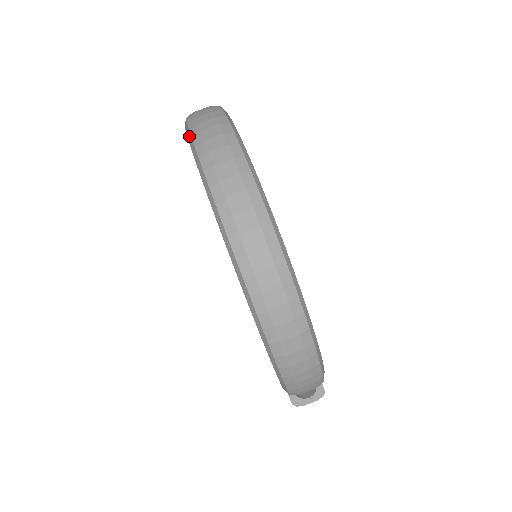
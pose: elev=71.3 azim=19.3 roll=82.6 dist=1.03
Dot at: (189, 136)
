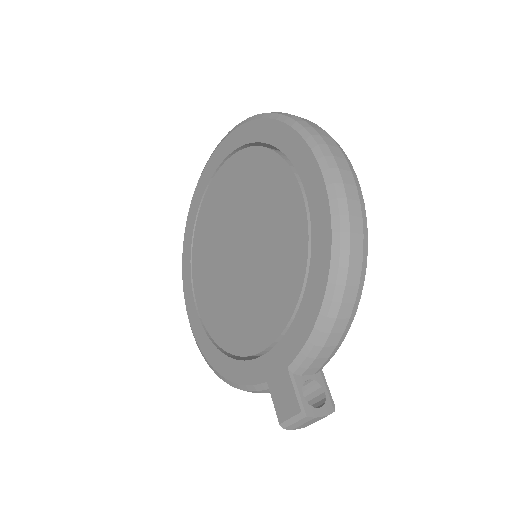
Dot at: (237, 126)
